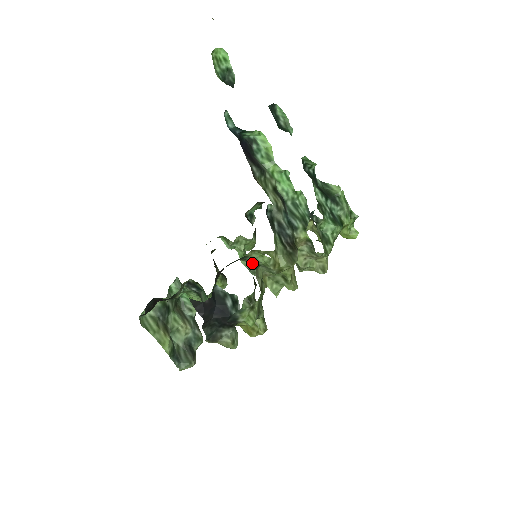
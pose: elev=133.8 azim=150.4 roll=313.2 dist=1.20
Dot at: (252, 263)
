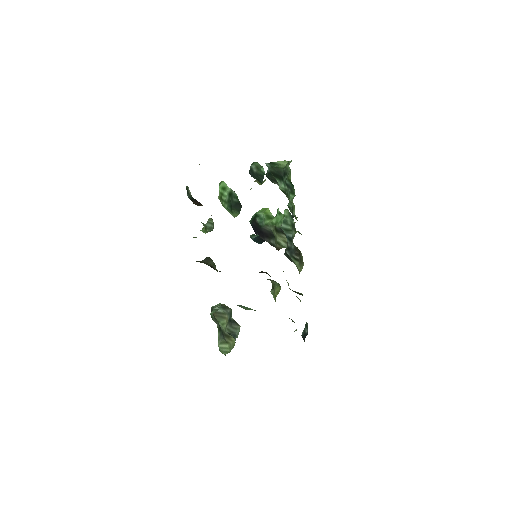
Dot at: (209, 225)
